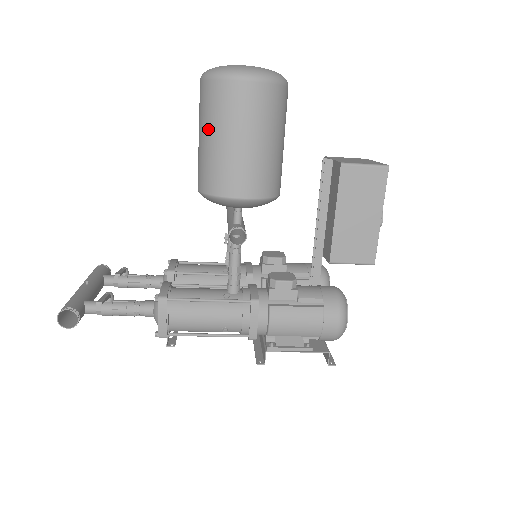
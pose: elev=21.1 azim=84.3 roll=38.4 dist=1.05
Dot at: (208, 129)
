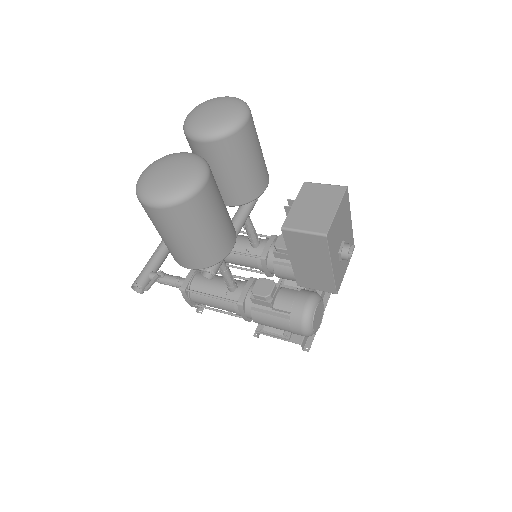
Dot at: occluded
